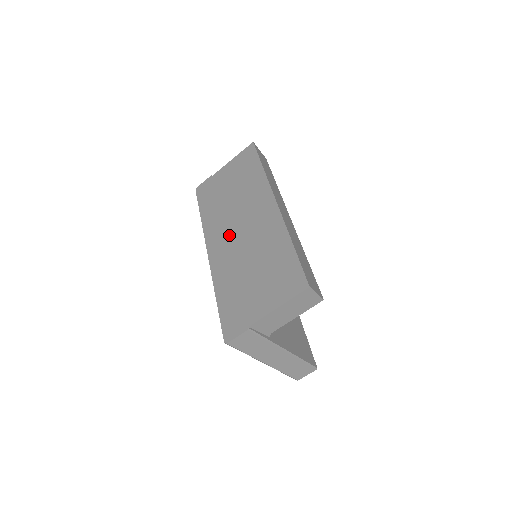
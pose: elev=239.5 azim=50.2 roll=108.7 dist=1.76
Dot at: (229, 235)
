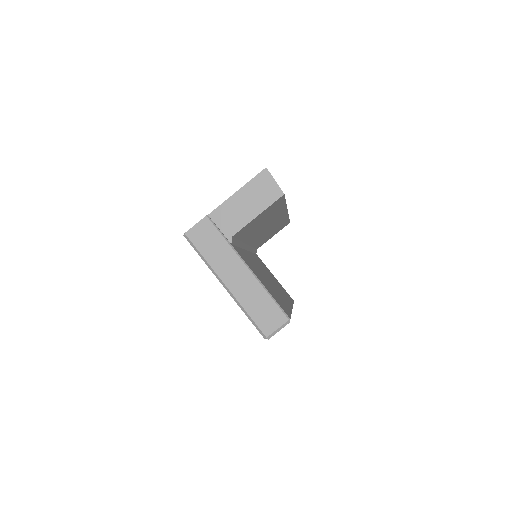
Dot at: occluded
